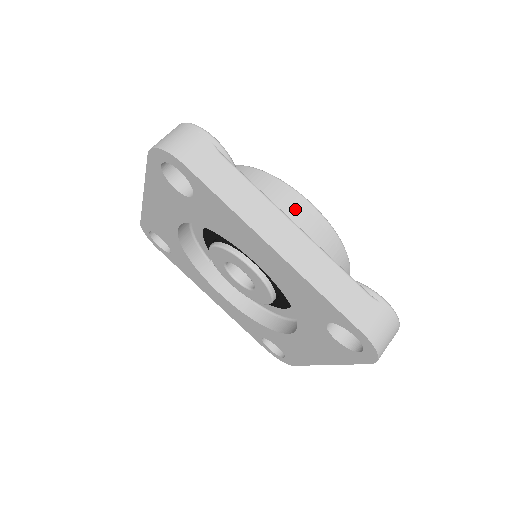
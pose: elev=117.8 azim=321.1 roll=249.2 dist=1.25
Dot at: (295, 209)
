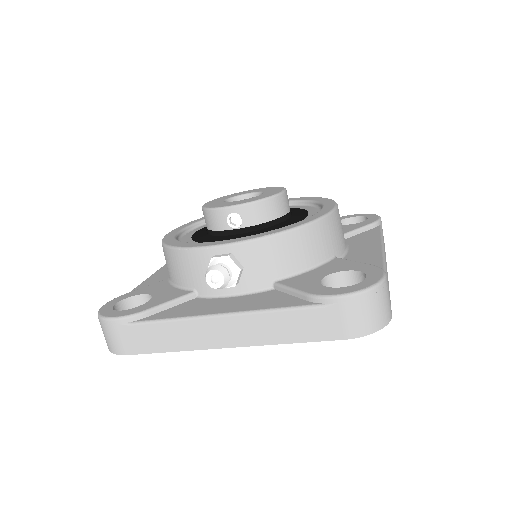
Dot at: (340, 224)
